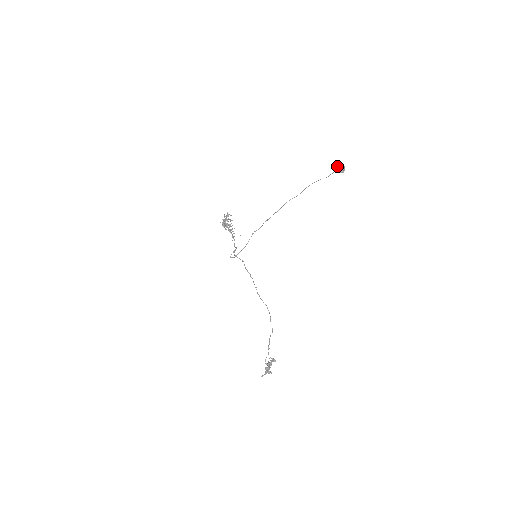
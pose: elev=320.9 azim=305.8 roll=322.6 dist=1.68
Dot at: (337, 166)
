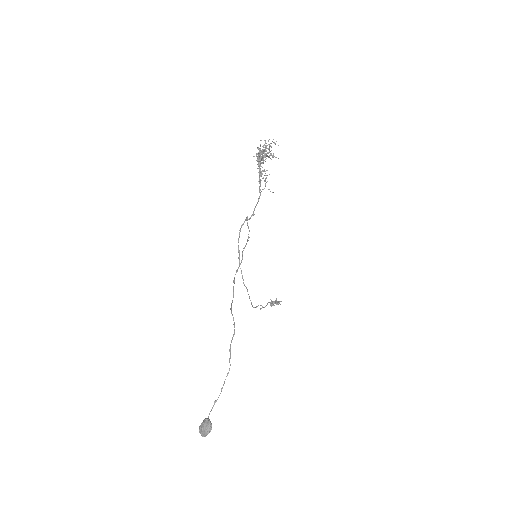
Dot at: (201, 424)
